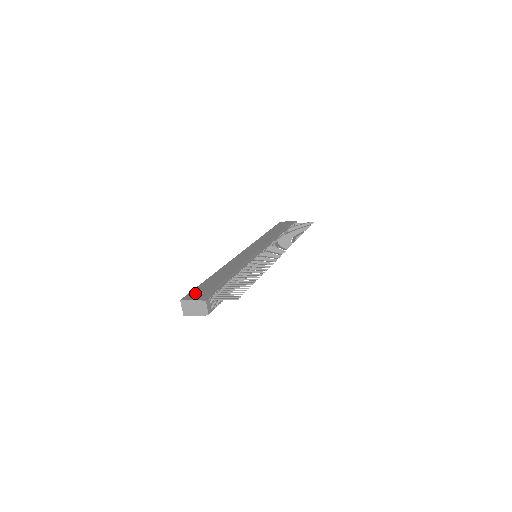
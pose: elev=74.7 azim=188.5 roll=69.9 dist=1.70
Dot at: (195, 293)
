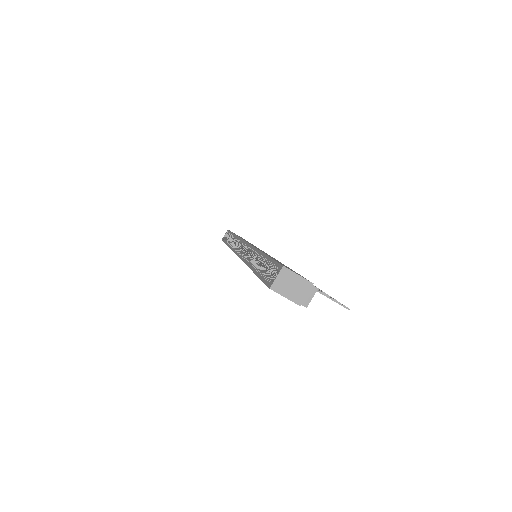
Dot at: occluded
